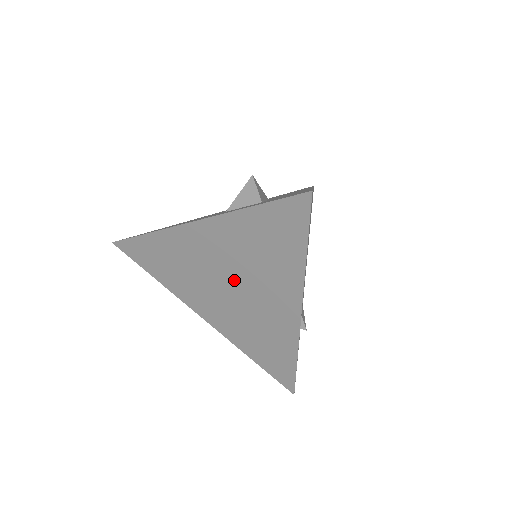
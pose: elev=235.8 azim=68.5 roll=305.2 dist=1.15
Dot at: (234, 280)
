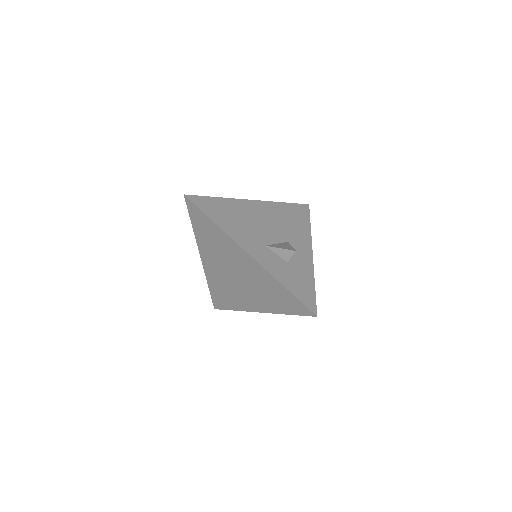
Dot at: (241, 278)
